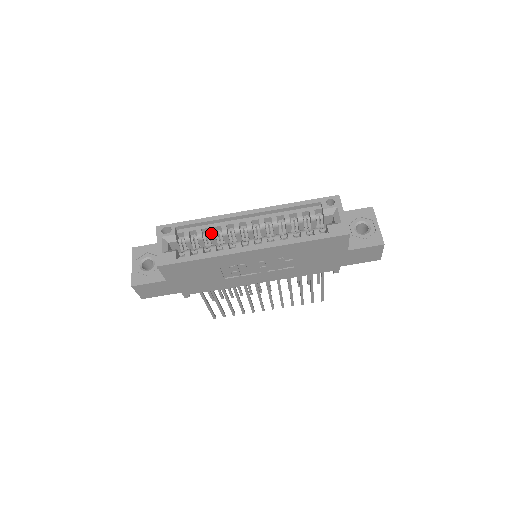
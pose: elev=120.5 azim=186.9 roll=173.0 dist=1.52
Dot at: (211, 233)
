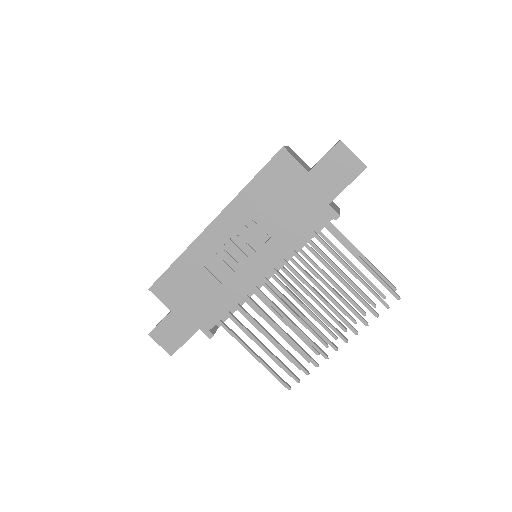
Dot at: occluded
